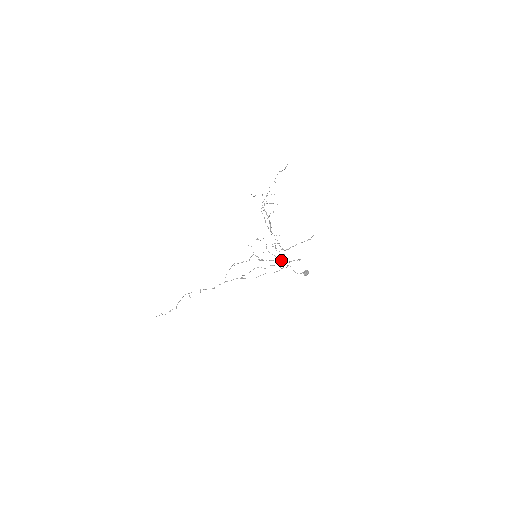
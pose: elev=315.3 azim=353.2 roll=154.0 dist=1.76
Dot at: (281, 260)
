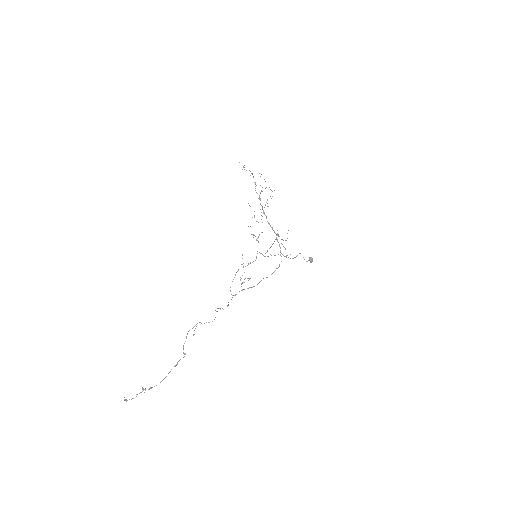
Dot at: (282, 254)
